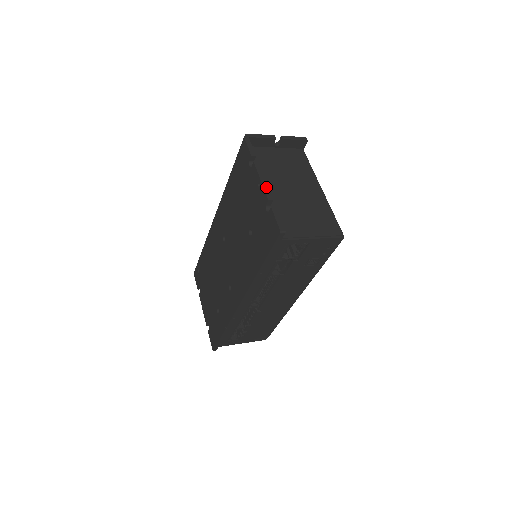
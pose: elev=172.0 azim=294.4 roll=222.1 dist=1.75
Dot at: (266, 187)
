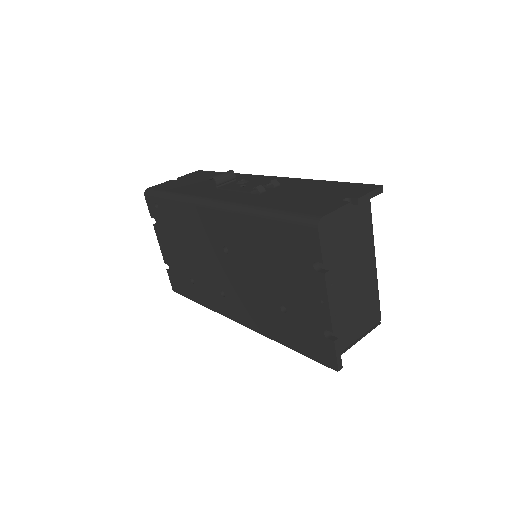
Dot at: (333, 312)
